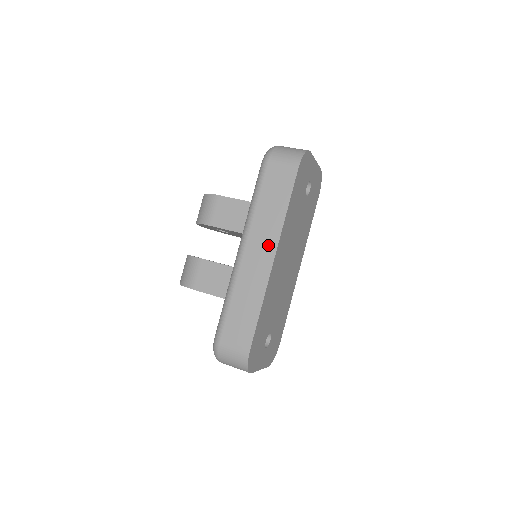
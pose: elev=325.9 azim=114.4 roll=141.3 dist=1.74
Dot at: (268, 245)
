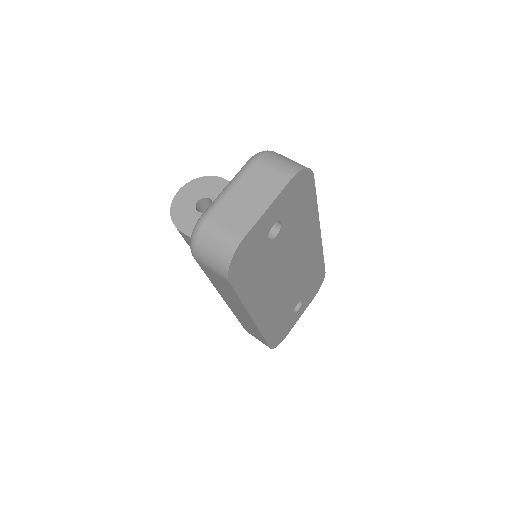
Dot at: (243, 312)
